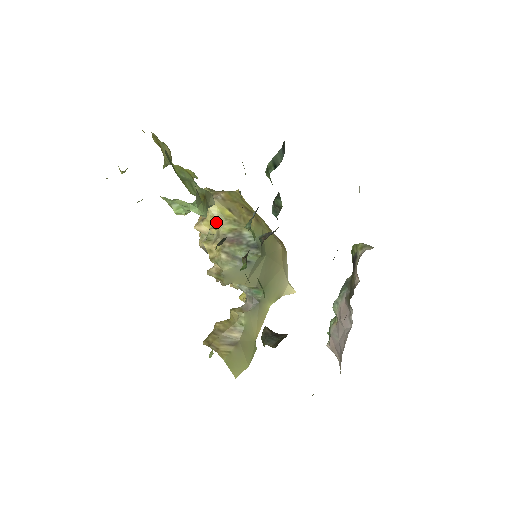
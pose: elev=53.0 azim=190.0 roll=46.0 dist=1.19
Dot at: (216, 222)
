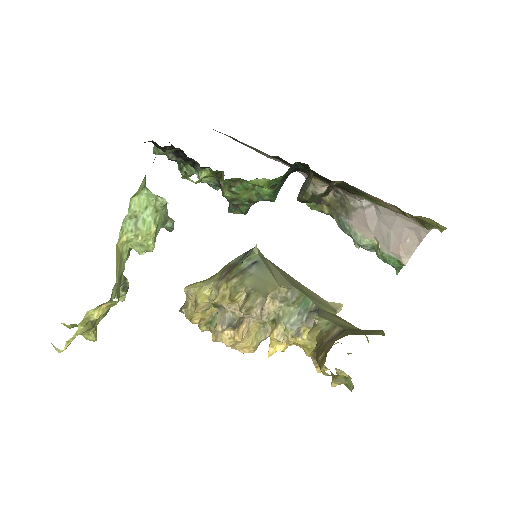
Dot at: (206, 288)
